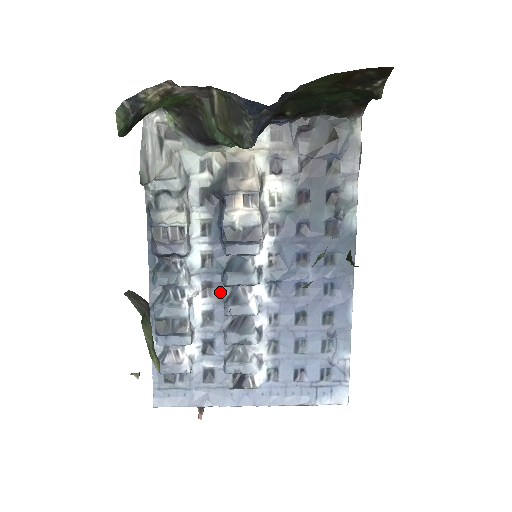
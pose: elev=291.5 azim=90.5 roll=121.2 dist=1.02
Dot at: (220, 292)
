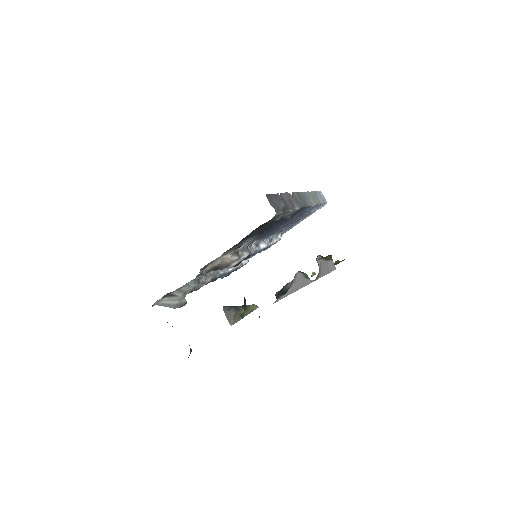
Dot at: occluded
